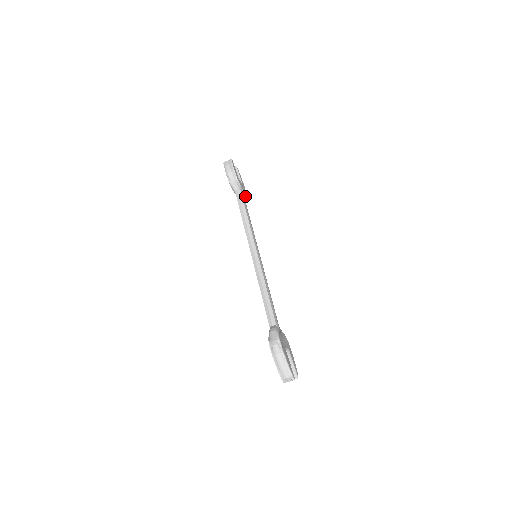
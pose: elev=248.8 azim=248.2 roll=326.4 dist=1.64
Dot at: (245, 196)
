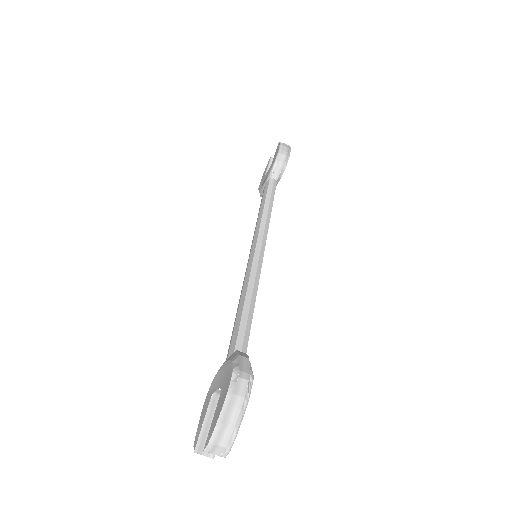
Dot at: occluded
